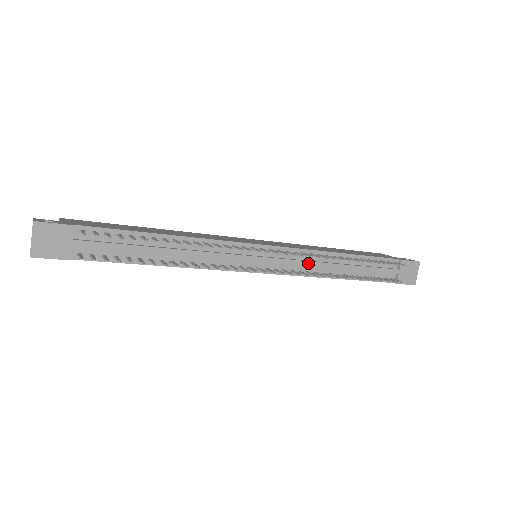
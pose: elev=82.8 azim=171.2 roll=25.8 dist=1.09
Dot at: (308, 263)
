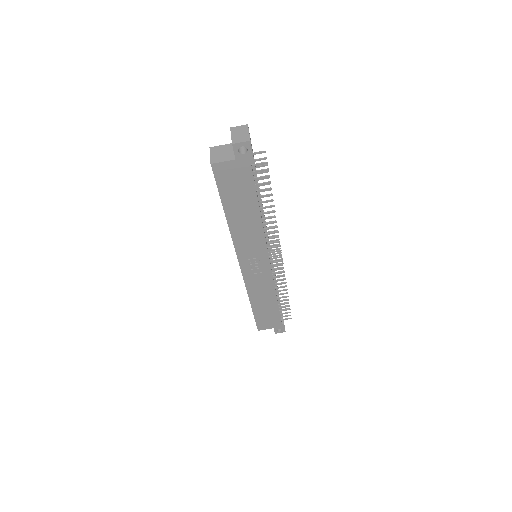
Dot at: occluded
